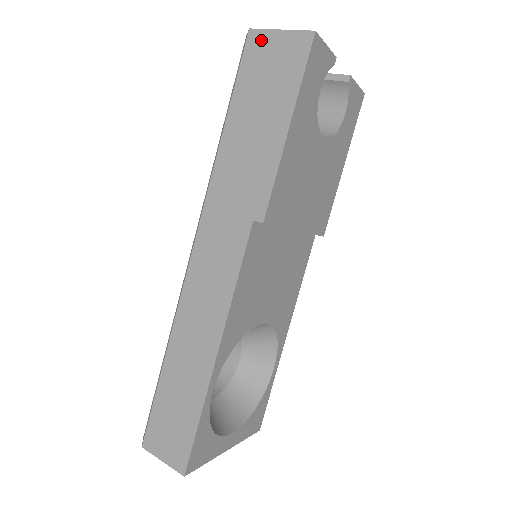
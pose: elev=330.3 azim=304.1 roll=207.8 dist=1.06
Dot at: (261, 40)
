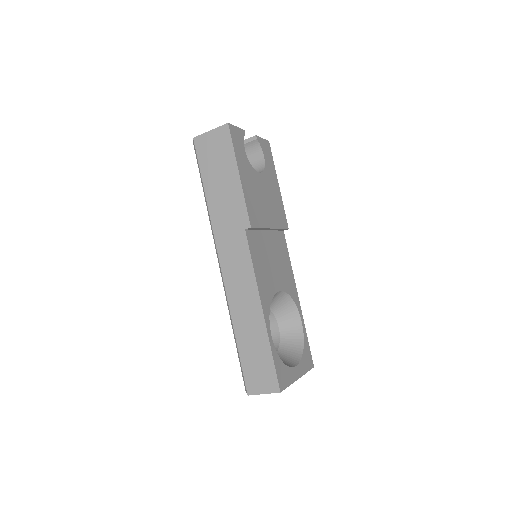
Dot at: (202, 140)
